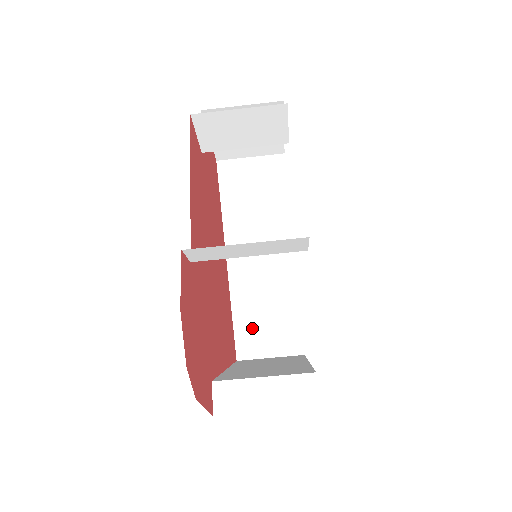
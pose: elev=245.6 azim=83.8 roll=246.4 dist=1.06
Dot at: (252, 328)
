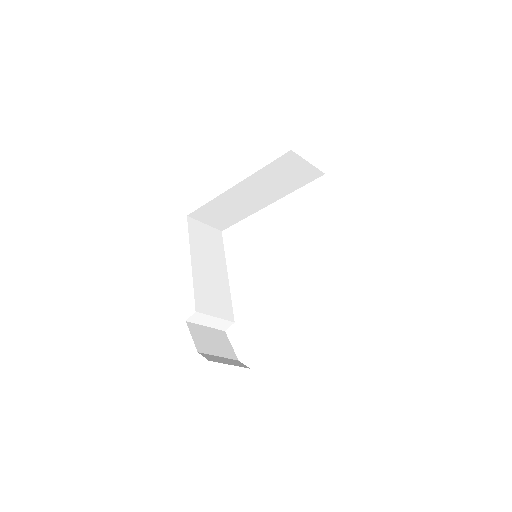
Dot at: (211, 212)
